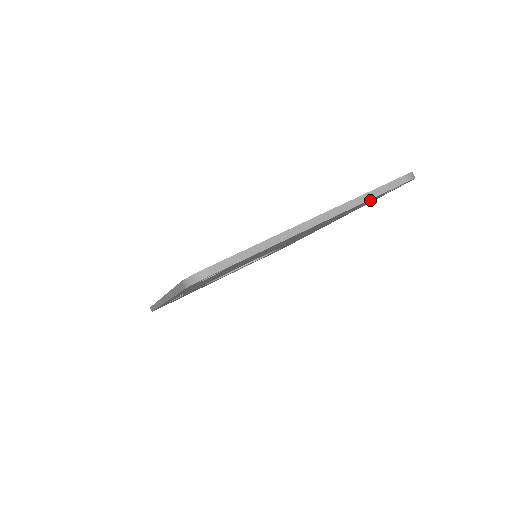
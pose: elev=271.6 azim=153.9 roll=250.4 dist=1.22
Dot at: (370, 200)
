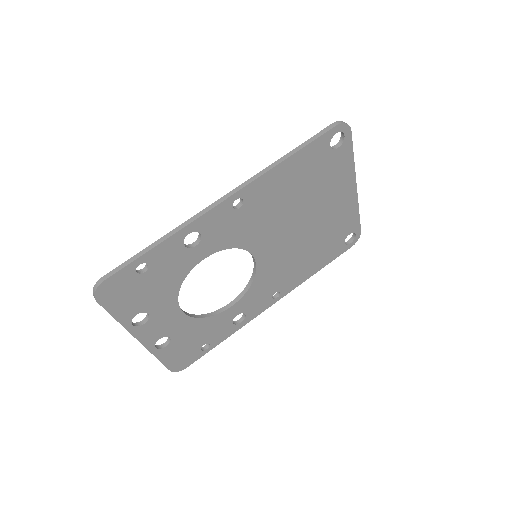
Dot at: (347, 230)
